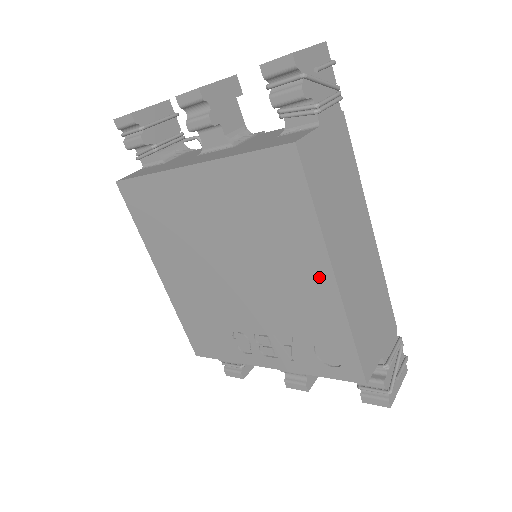
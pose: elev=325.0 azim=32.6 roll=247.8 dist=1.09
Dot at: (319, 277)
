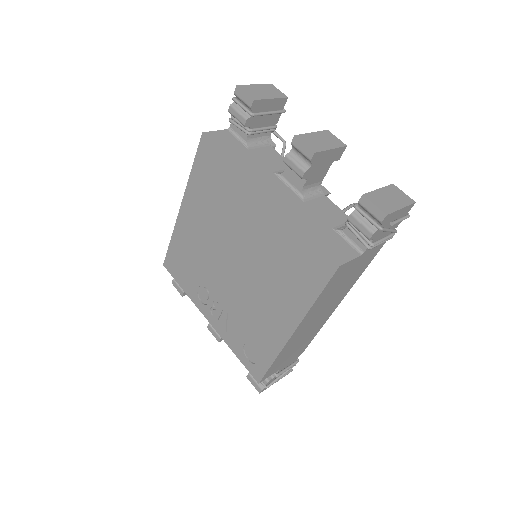
Dot at: (284, 324)
